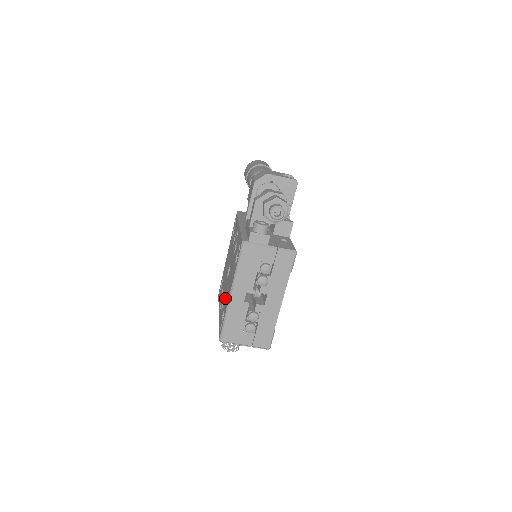
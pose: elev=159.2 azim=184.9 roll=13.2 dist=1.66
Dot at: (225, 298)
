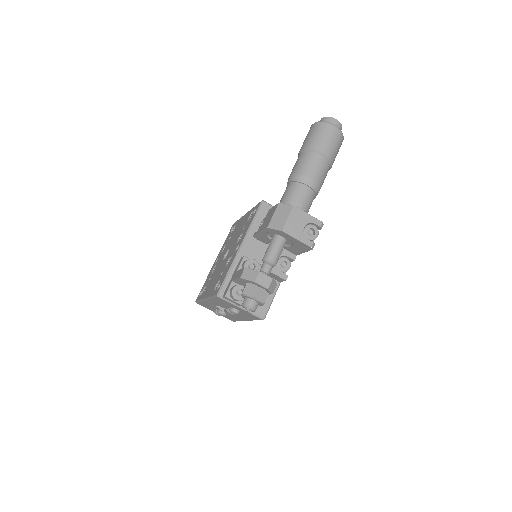
Dot at: (211, 278)
